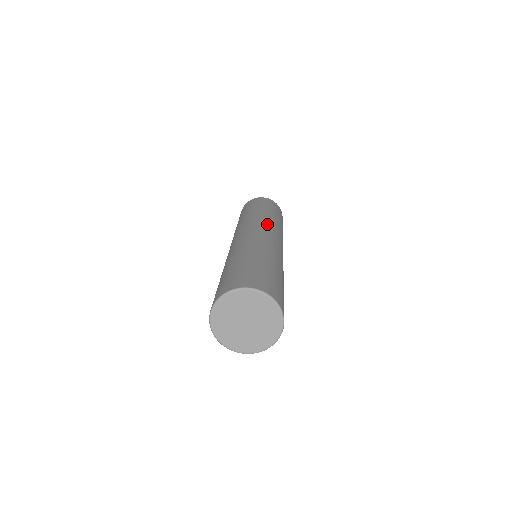
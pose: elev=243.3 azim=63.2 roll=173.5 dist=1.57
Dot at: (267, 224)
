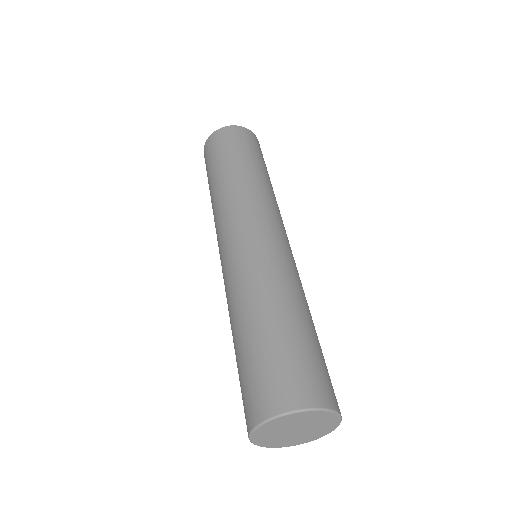
Dot at: (269, 208)
